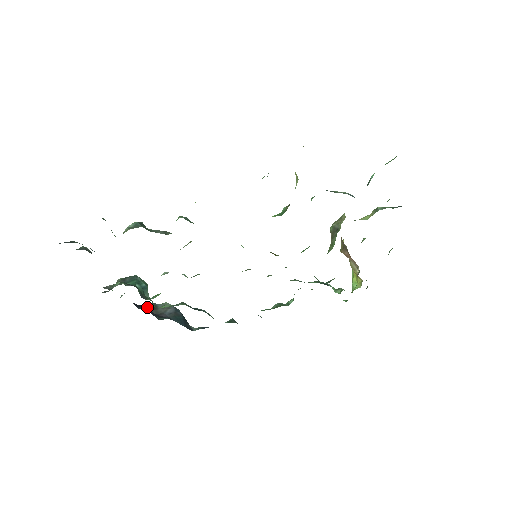
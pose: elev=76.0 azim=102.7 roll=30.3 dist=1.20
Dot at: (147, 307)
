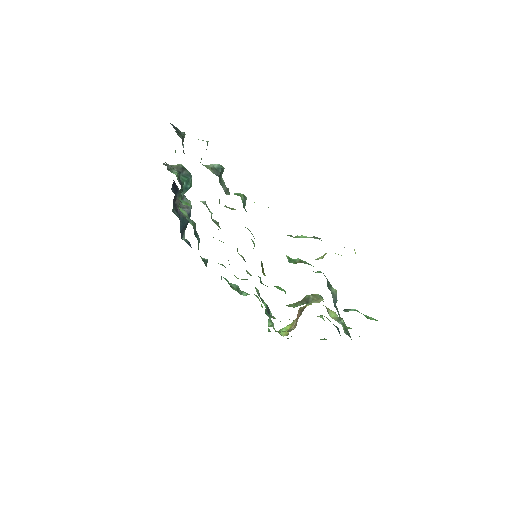
Dot at: occluded
